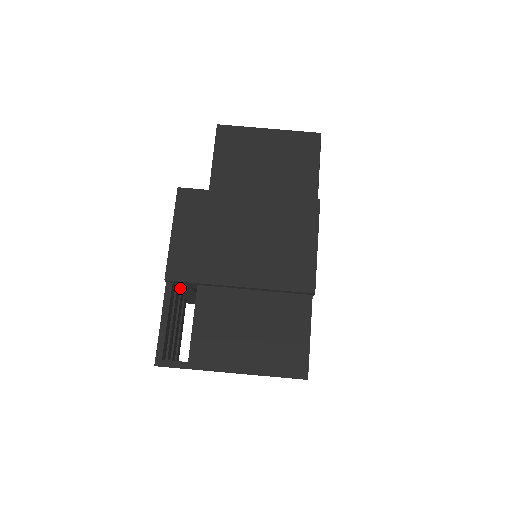
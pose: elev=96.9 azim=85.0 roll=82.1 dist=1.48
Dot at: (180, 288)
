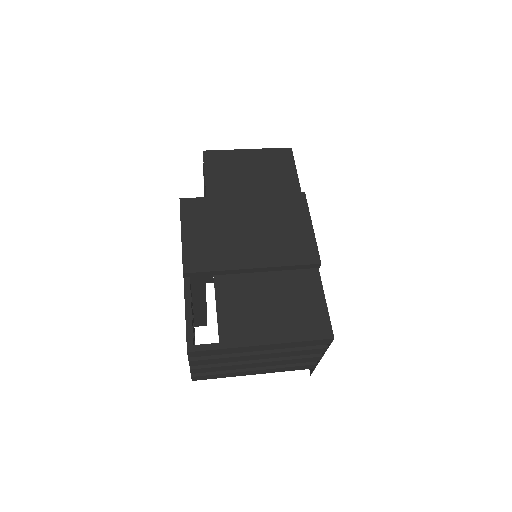
Dot at: (194, 289)
